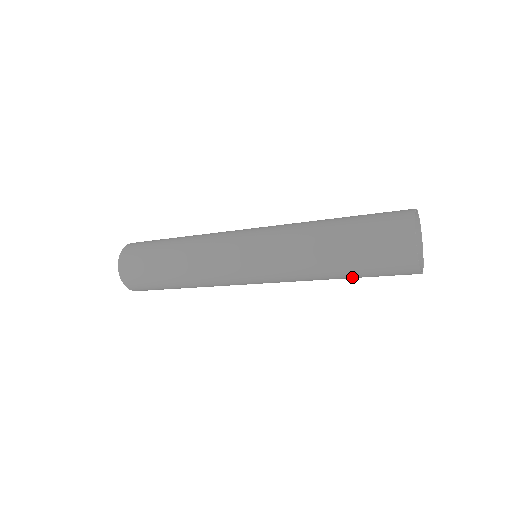
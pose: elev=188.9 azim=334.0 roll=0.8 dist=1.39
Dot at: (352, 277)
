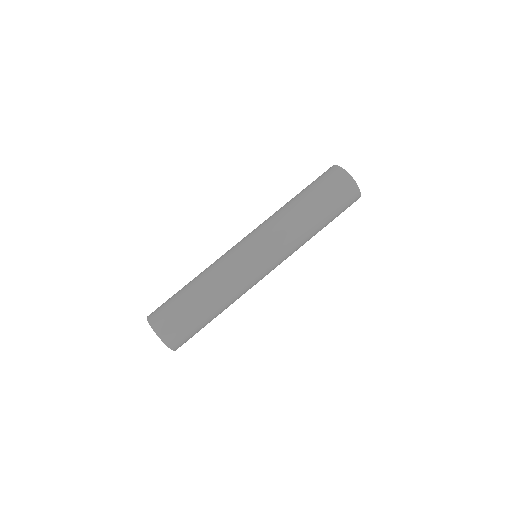
Dot at: occluded
